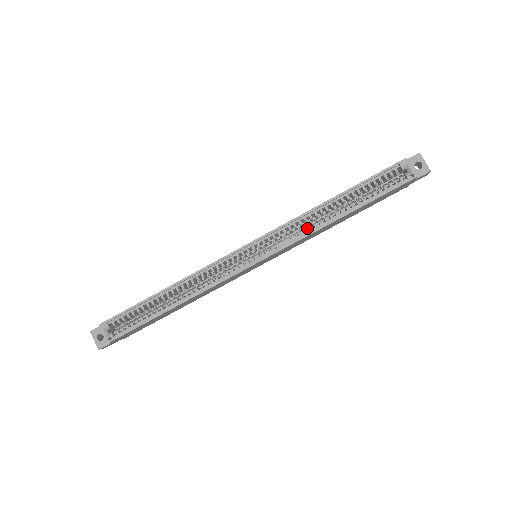
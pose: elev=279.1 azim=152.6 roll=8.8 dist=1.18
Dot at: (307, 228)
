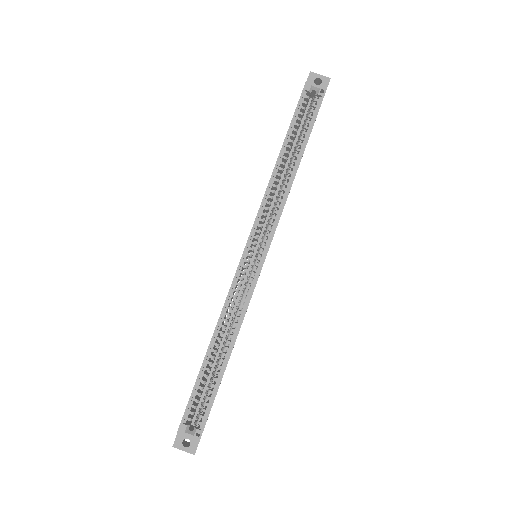
Dot at: (279, 197)
